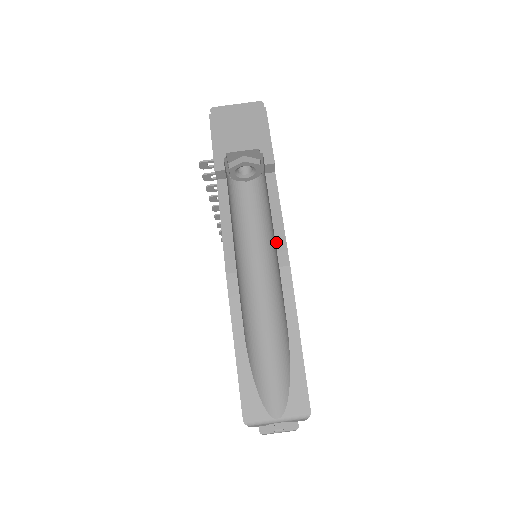
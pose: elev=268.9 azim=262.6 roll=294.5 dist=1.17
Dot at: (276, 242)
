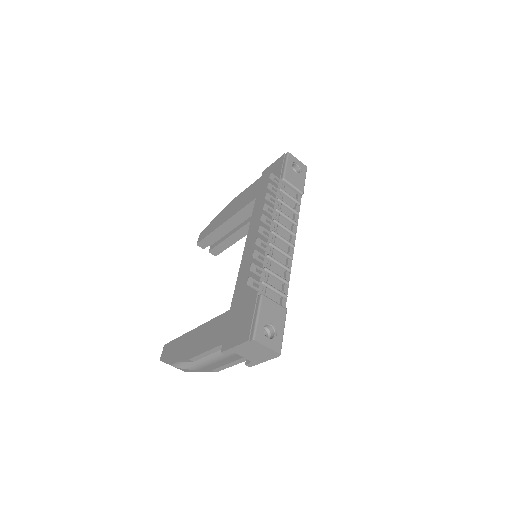
Dot at: (220, 367)
